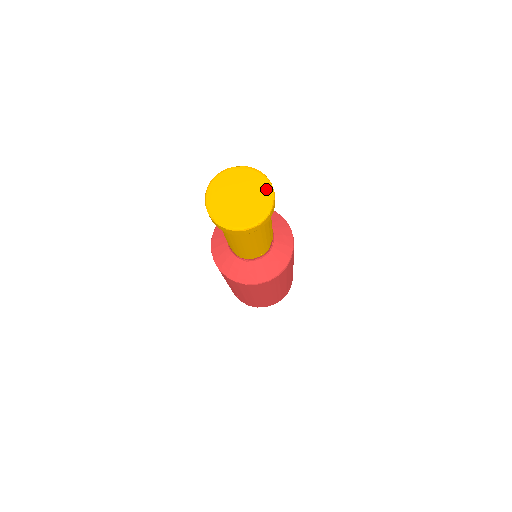
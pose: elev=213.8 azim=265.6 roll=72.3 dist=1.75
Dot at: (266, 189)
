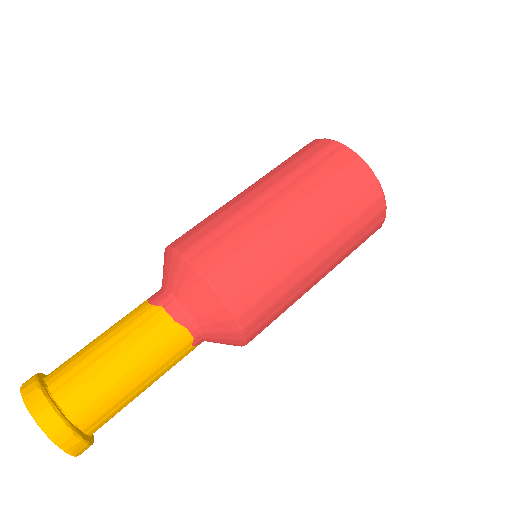
Dot at: (52, 439)
